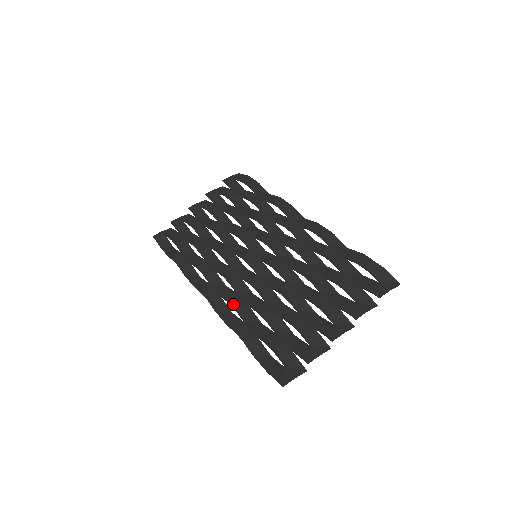
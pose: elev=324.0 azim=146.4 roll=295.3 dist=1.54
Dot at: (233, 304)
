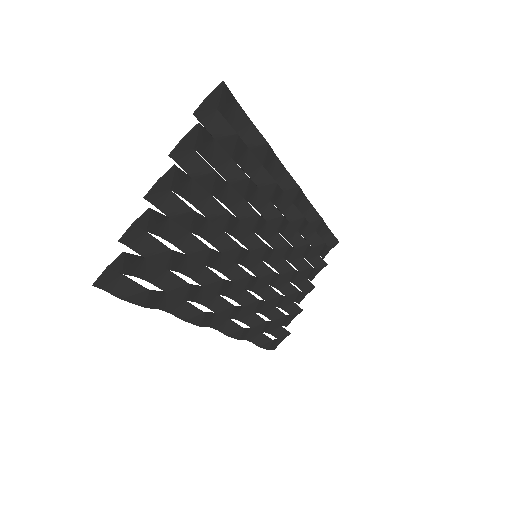
Dot at: (202, 301)
